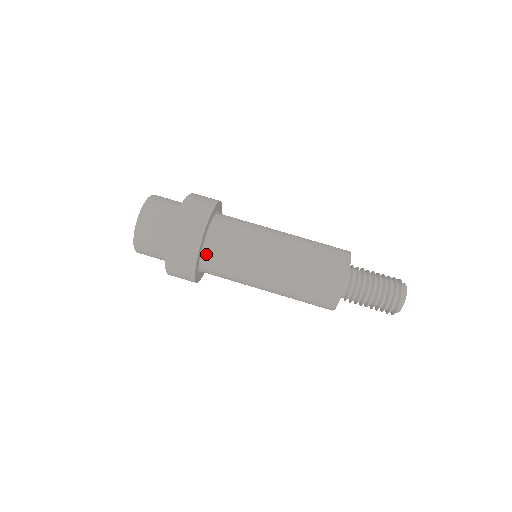
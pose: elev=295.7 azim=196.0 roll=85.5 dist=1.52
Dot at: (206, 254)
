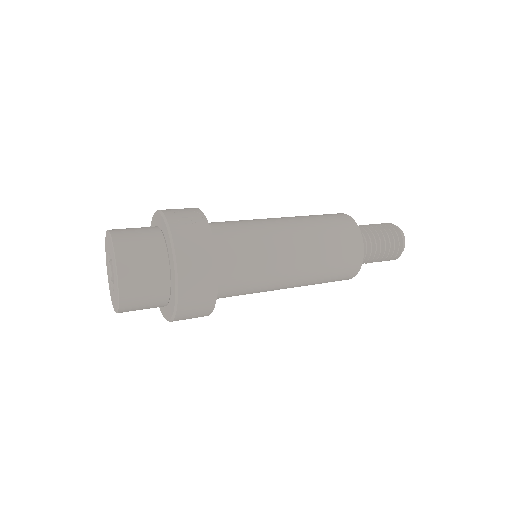
Dot at: occluded
